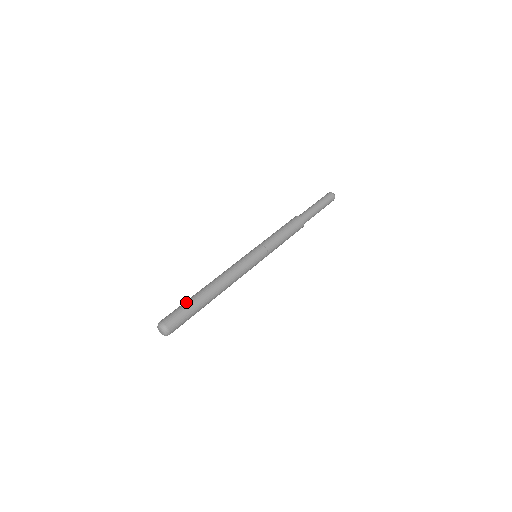
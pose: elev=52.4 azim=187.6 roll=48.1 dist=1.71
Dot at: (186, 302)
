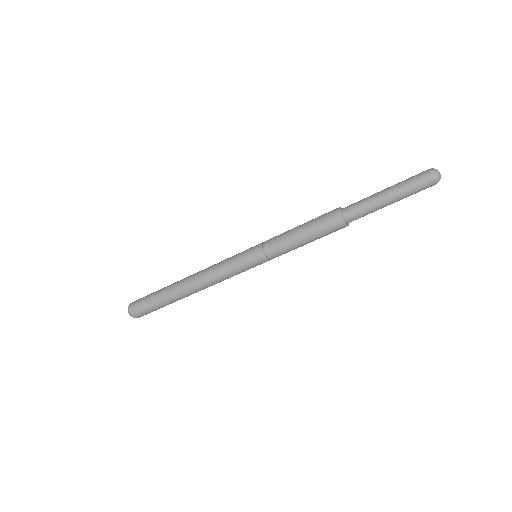
Dot at: (158, 290)
